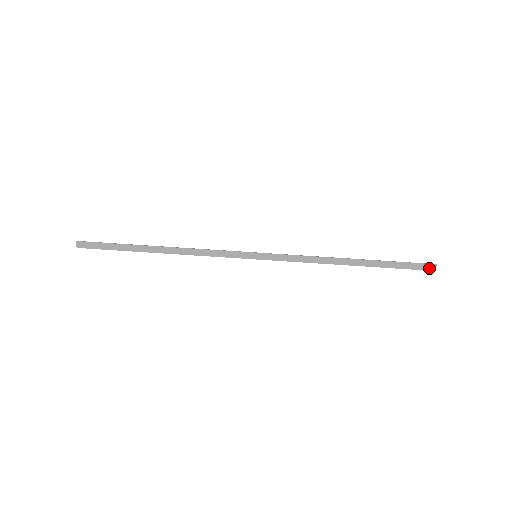
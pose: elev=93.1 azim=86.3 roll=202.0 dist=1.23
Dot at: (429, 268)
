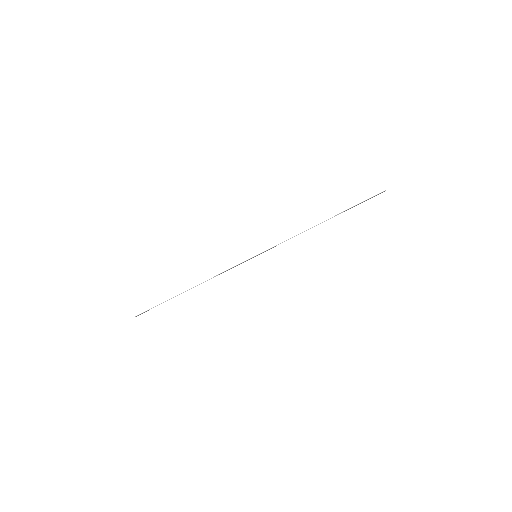
Dot at: occluded
